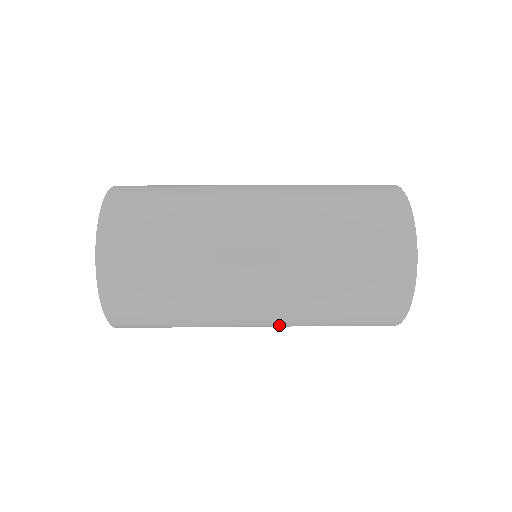
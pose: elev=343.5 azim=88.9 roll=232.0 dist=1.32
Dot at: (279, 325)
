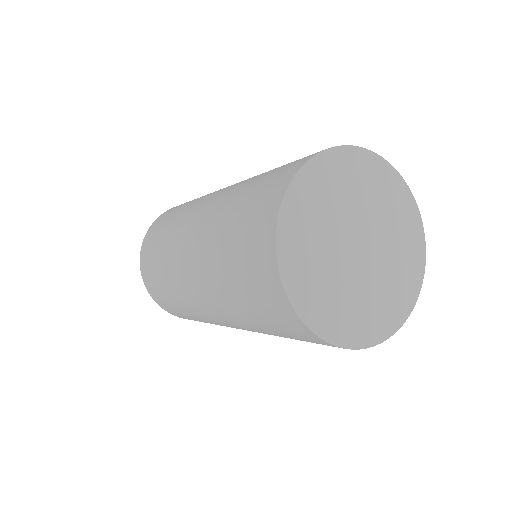
Dot at: (238, 325)
